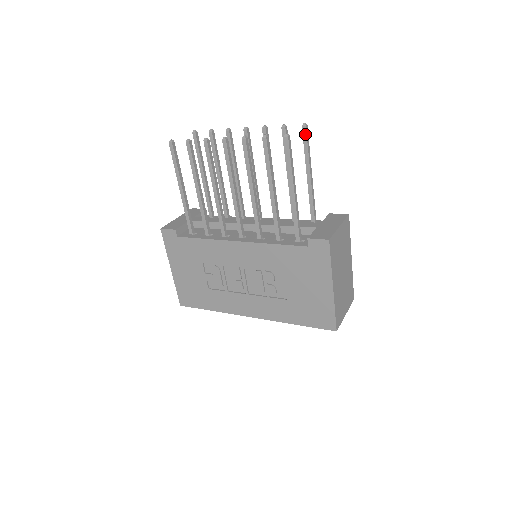
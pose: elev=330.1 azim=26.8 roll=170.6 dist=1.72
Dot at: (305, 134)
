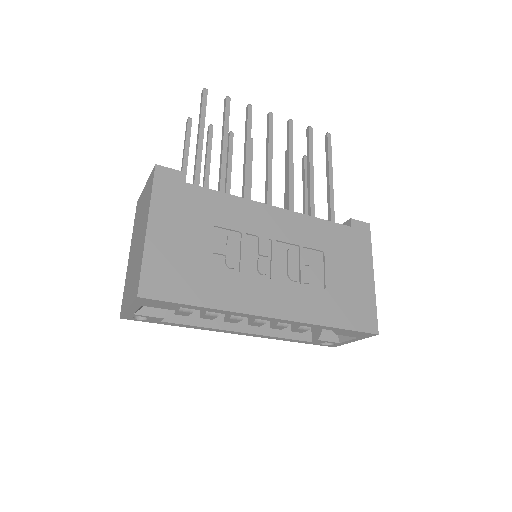
Dot at: occluded
